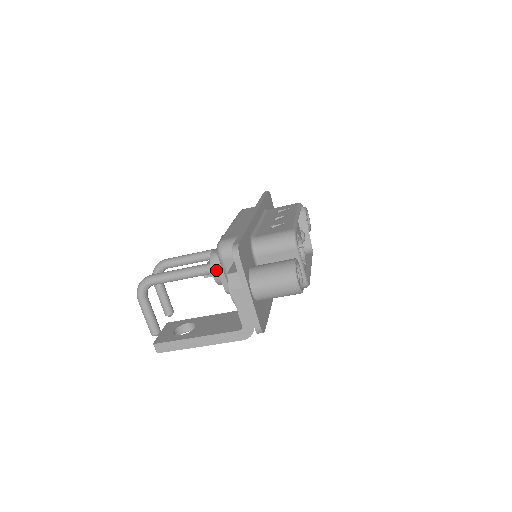
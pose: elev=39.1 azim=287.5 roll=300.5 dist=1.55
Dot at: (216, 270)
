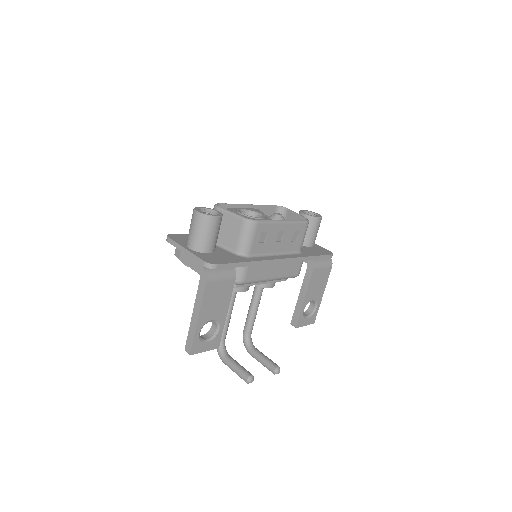
Dot at: occluded
